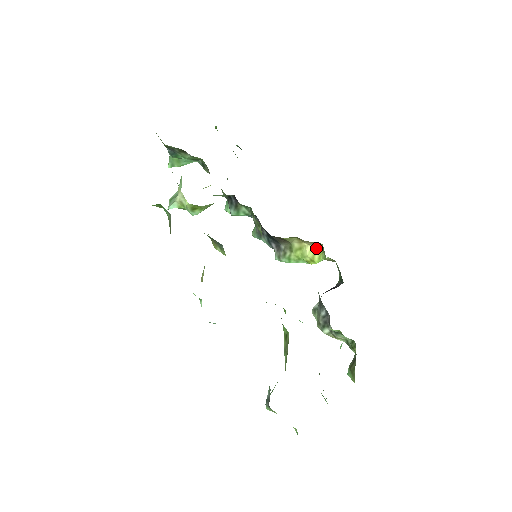
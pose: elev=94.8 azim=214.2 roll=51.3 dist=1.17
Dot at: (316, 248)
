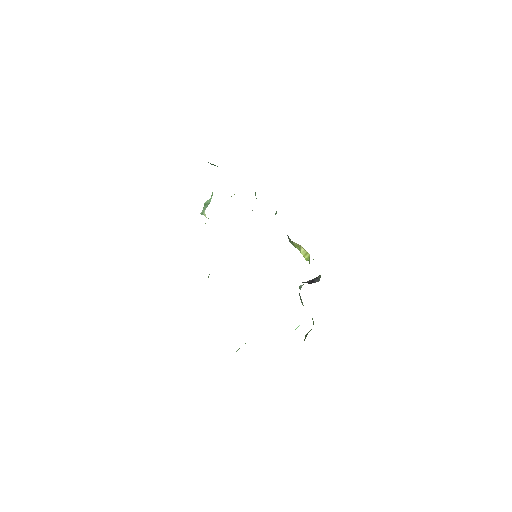
Dot at: (307, 252)
